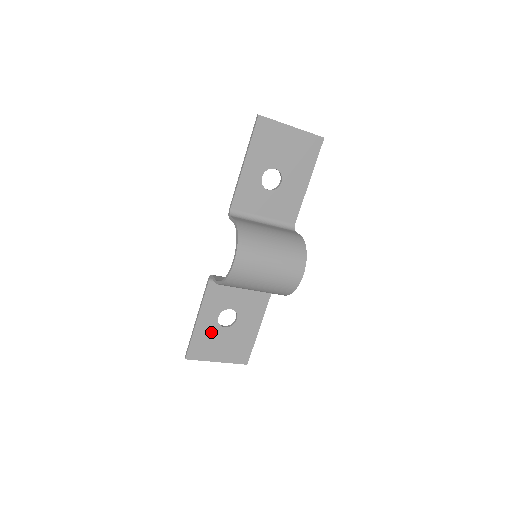
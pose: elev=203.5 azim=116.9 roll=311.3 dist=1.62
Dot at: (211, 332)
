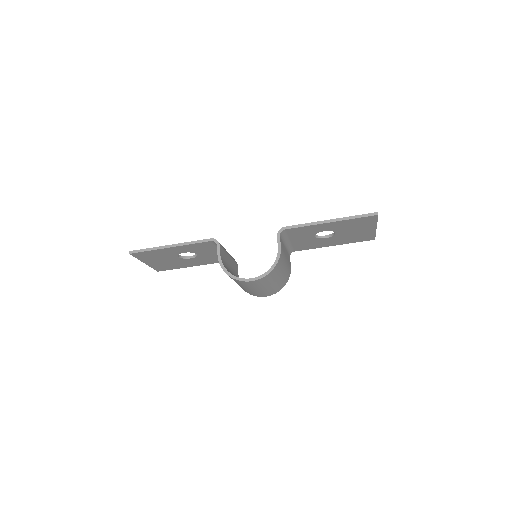
Dot at: (167, 254)
